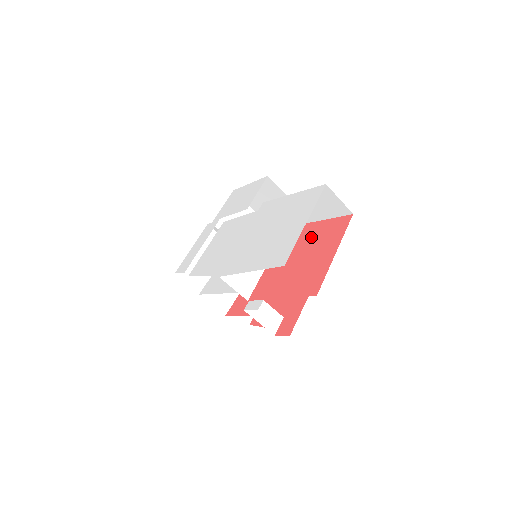
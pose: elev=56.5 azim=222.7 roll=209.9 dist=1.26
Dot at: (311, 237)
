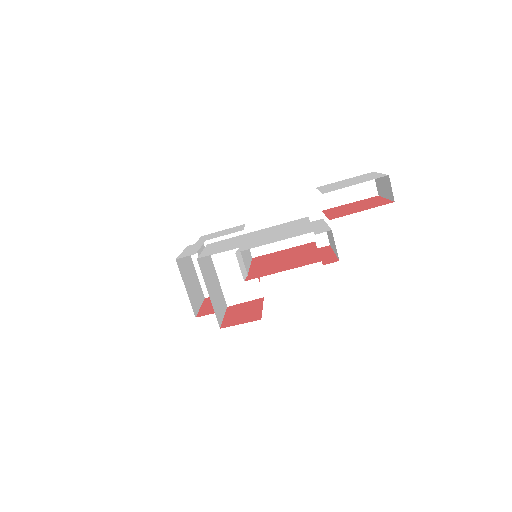
Dot at: (354, 204)
